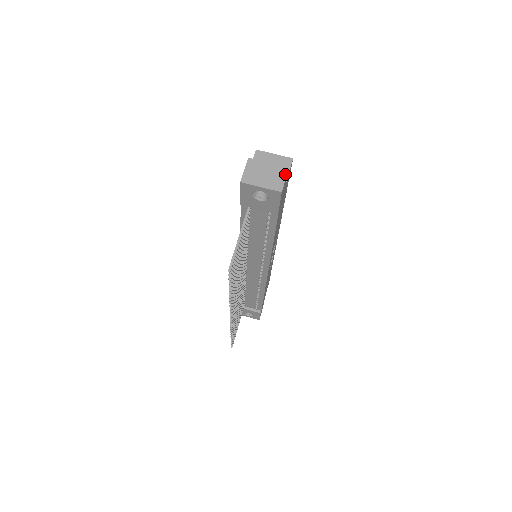
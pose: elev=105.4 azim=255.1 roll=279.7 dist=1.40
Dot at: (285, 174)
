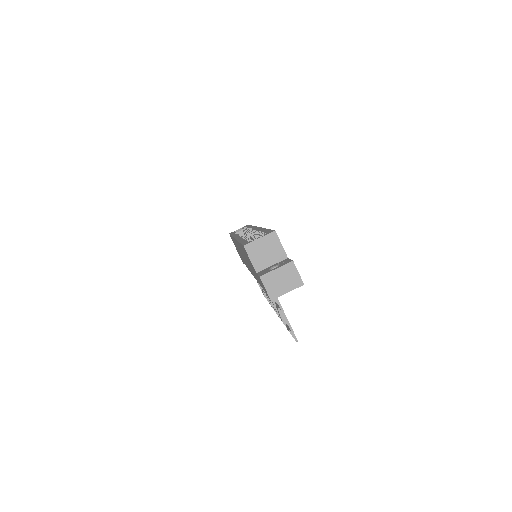
Dot at: (295, 268)
